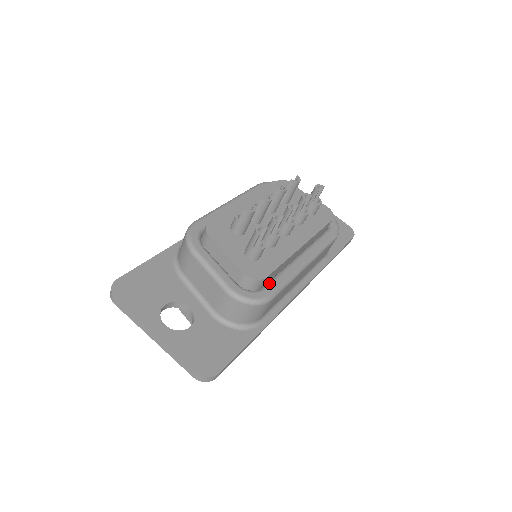
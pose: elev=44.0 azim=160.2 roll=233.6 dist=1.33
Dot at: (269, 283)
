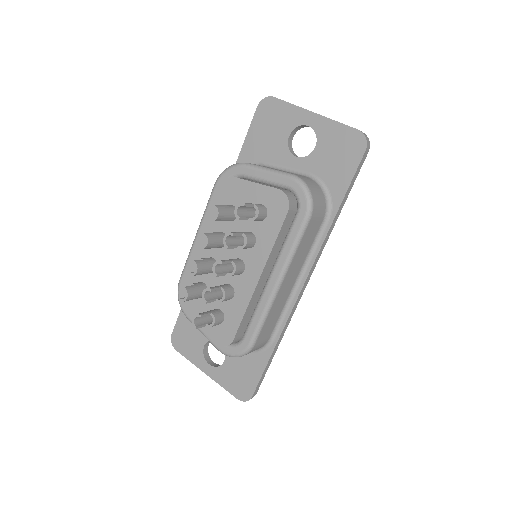
Dot at: (246, 330)
